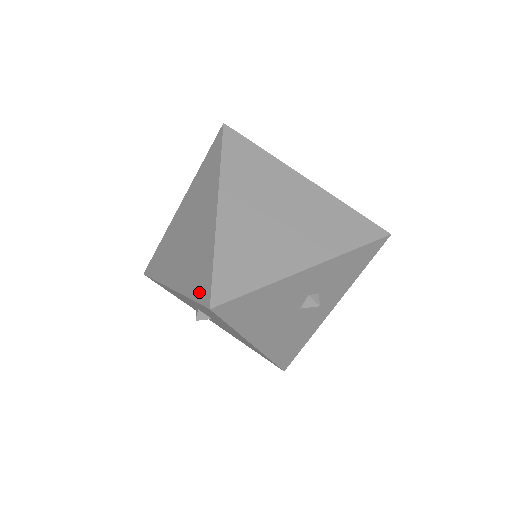
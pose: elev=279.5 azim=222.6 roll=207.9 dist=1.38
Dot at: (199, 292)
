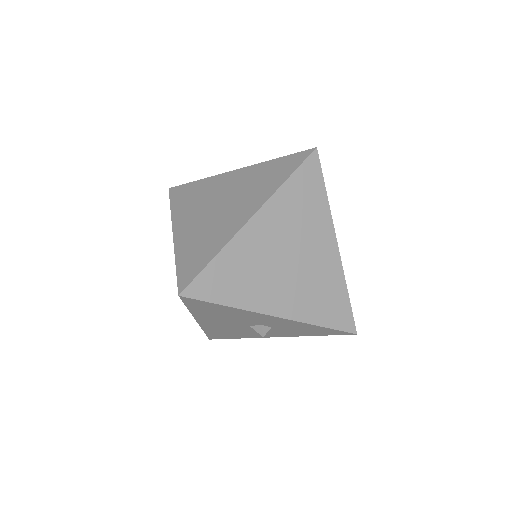
Dot at: (184, 270)
